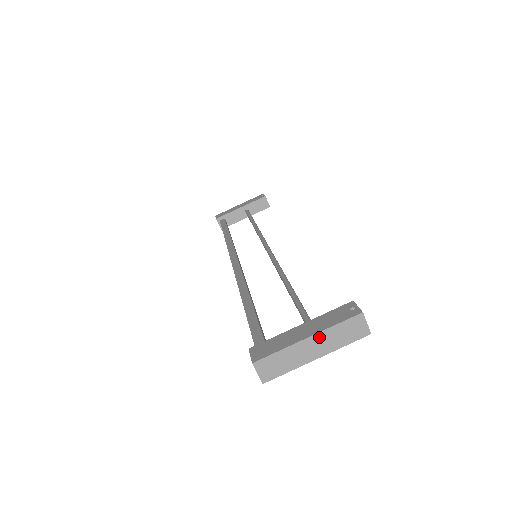
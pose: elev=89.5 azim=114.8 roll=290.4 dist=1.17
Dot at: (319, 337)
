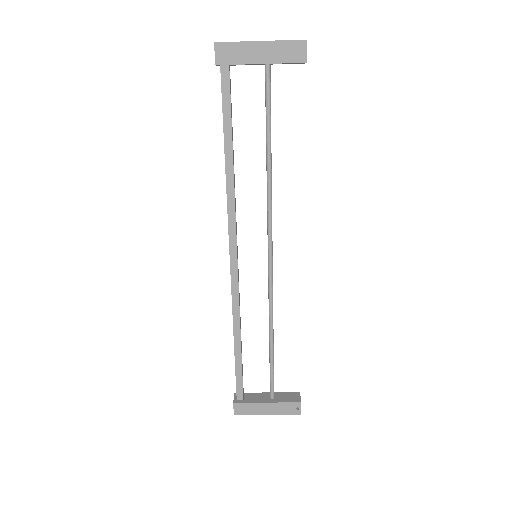
Dot at: (273, 413)
